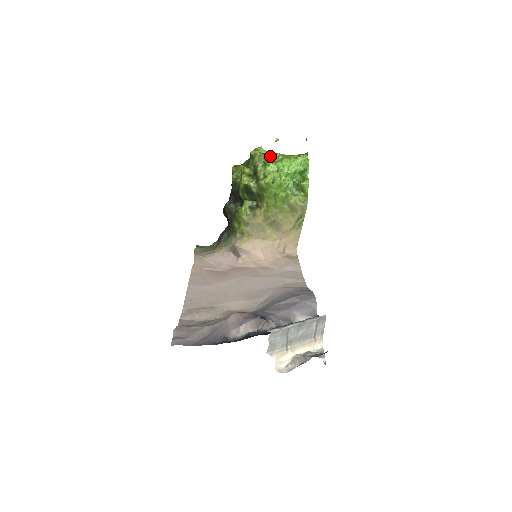
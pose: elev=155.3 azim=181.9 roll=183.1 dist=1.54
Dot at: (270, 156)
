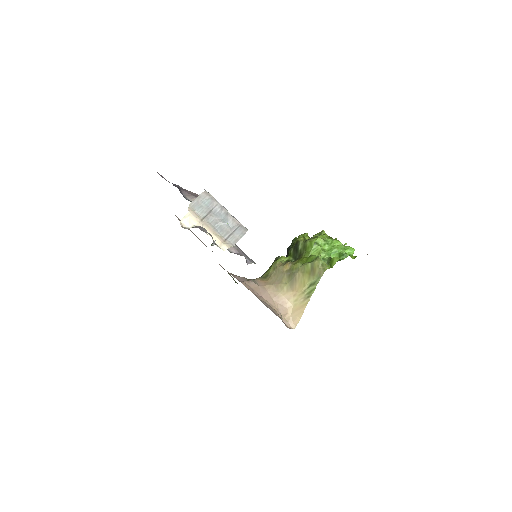
Dot at: occluded
